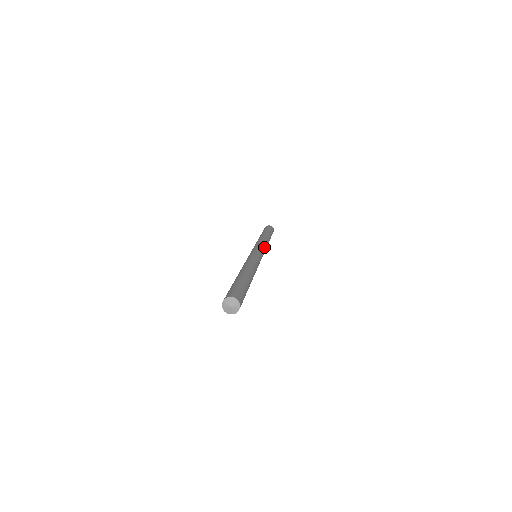
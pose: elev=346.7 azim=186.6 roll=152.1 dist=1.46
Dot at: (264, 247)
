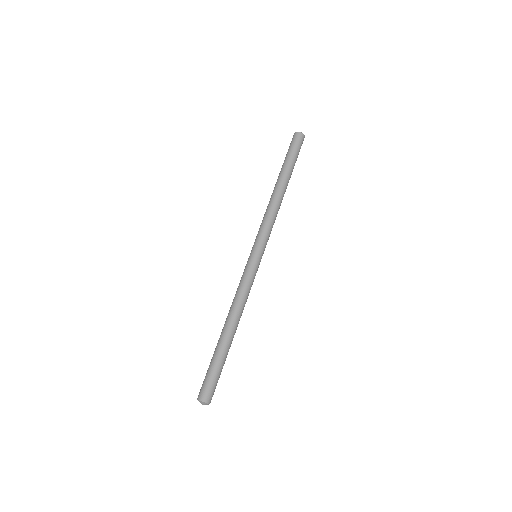
Dot at: (270, 232)
